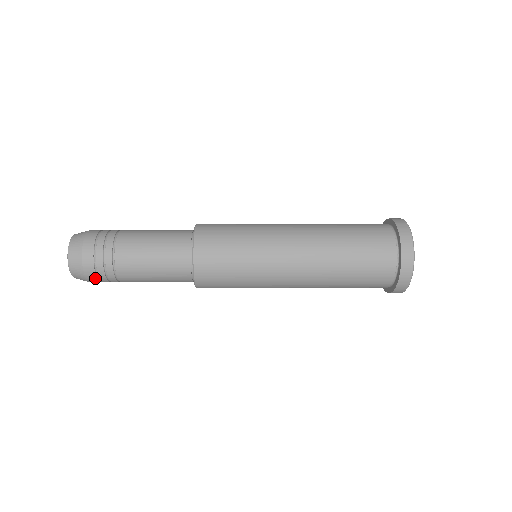
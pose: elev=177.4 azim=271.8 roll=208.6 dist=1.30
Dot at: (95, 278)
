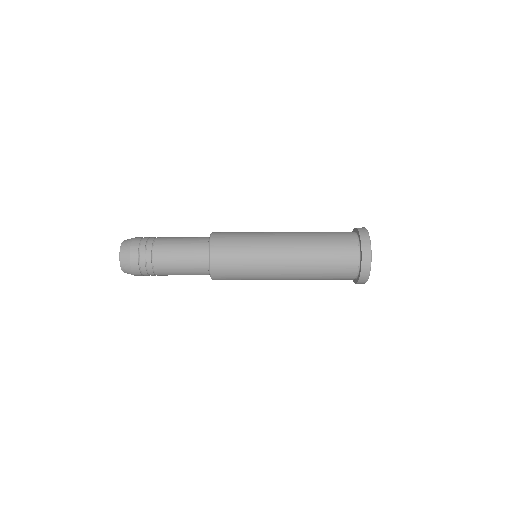
Dot at: (136, 252)
